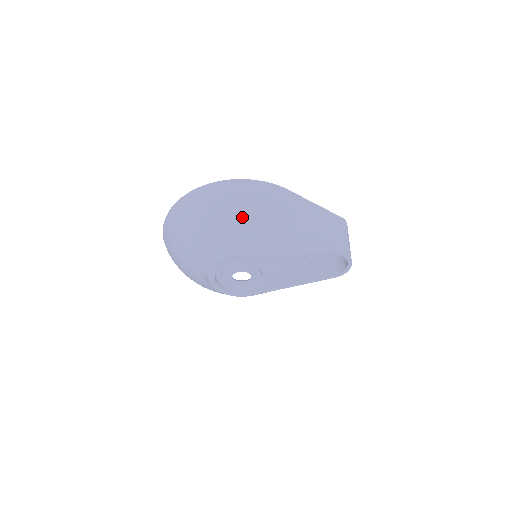
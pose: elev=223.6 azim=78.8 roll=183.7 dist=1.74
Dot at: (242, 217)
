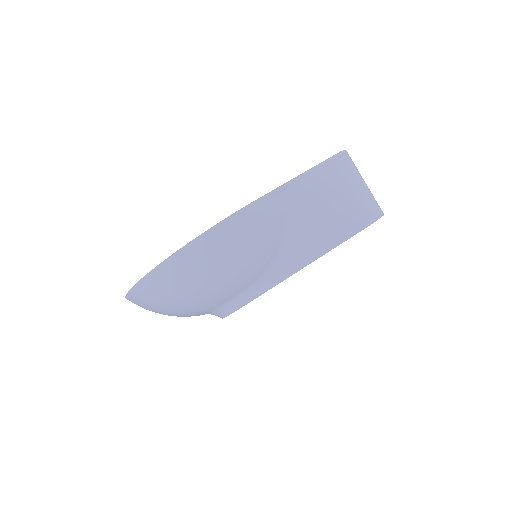
Dot at: (225, 279)
